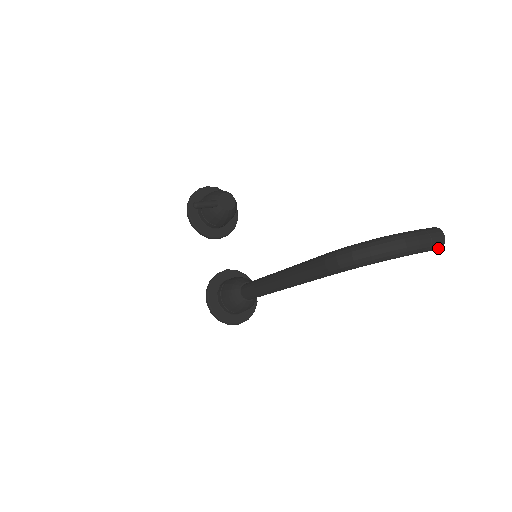
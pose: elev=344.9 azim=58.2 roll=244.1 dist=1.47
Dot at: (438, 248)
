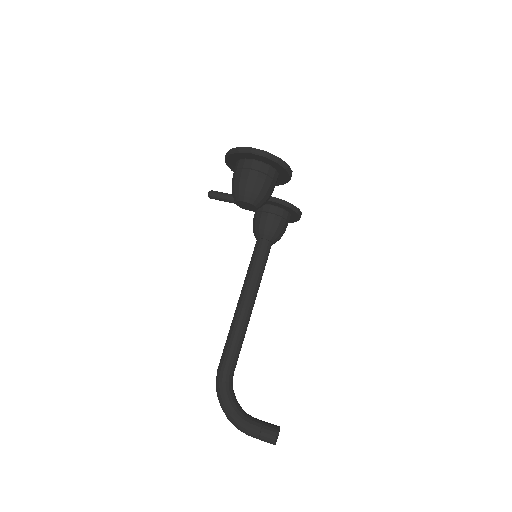
Dot at: occluded
